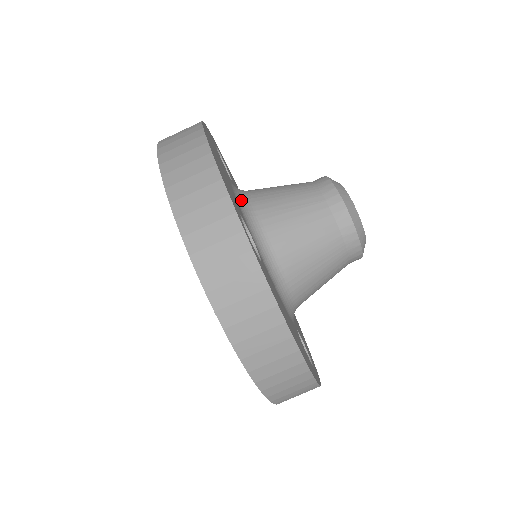
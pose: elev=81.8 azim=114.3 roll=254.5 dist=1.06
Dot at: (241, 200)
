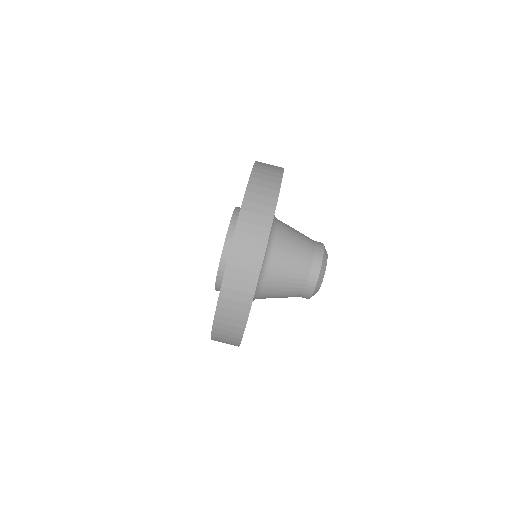
Dot at: (268, 242)
